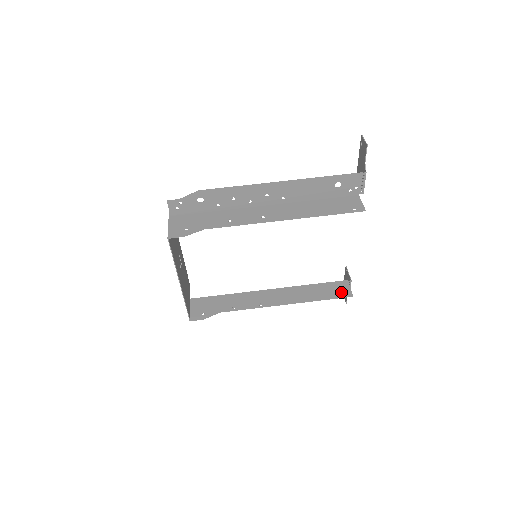
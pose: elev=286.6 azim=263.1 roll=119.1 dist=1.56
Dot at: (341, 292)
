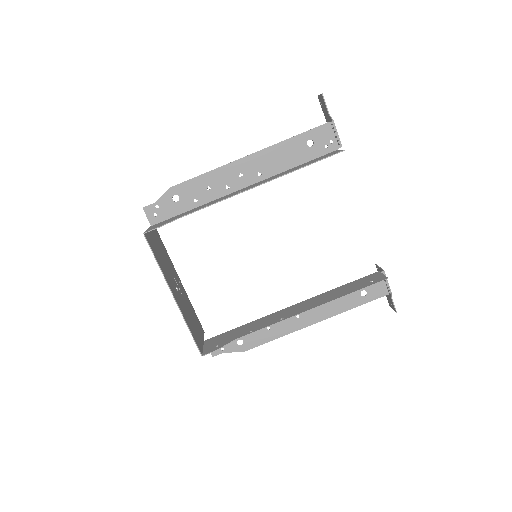
Dot at: (373, 280)
